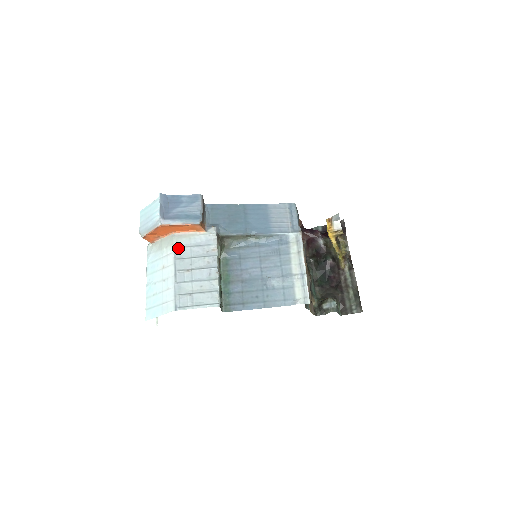
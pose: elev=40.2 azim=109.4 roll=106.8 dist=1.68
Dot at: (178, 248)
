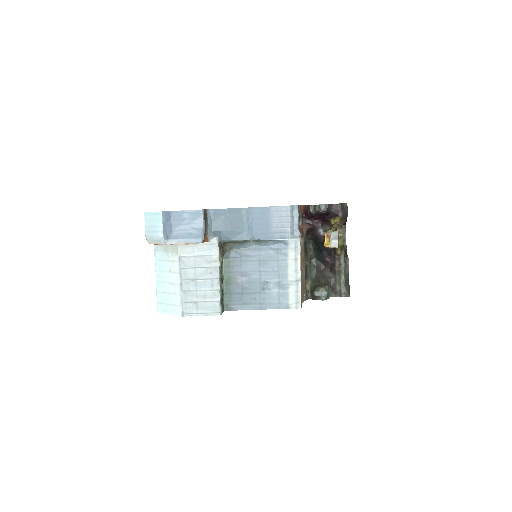
Dot at: (183, 257)
